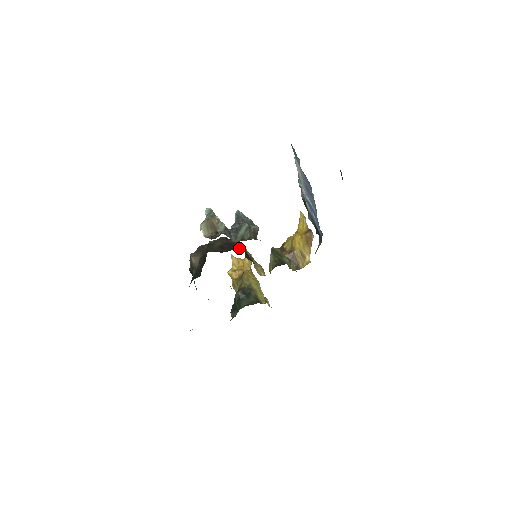
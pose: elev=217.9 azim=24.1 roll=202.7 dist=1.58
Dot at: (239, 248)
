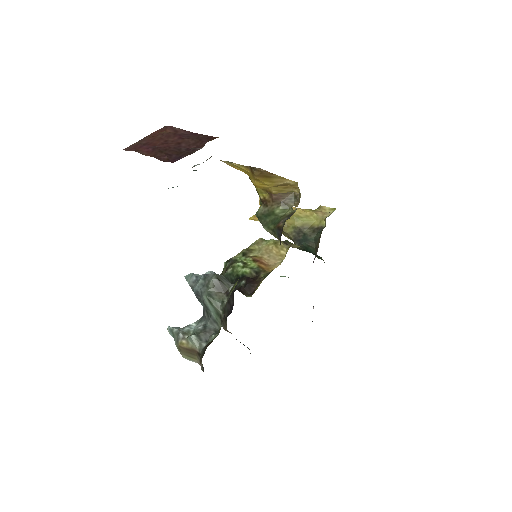
Dot at: occluded
